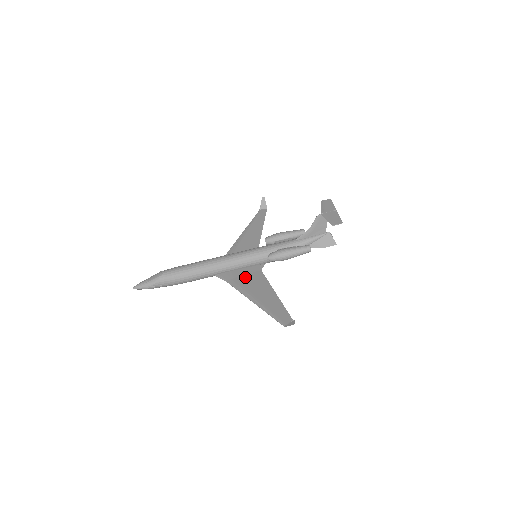
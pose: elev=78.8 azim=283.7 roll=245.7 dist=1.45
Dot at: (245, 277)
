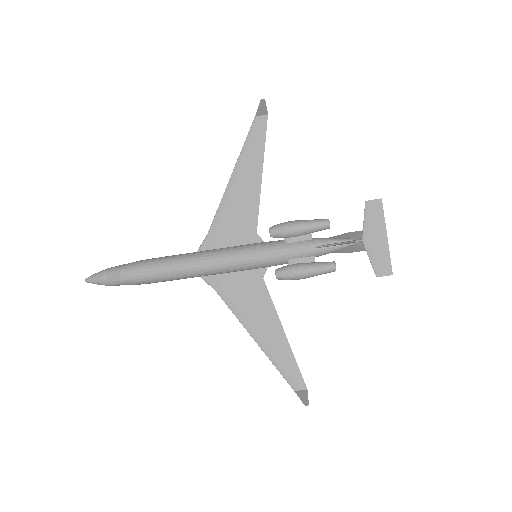
Dot at: (242, 290)
